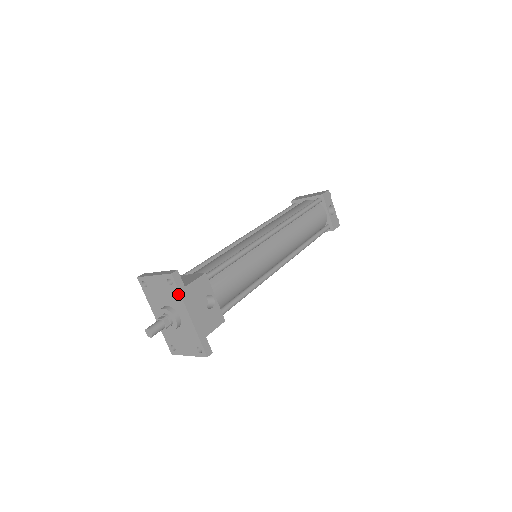
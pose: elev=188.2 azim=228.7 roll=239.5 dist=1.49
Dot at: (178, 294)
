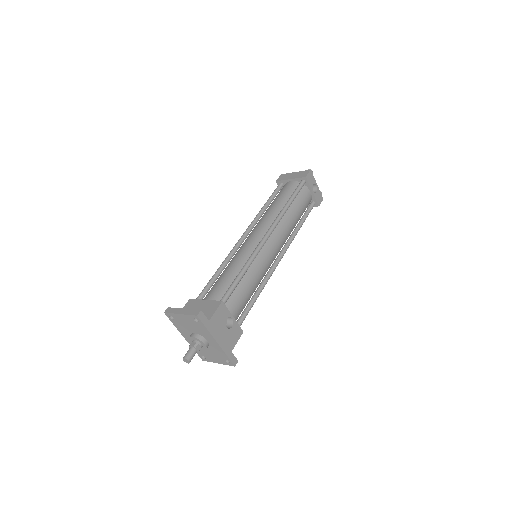
Dot at: (205, 328)
